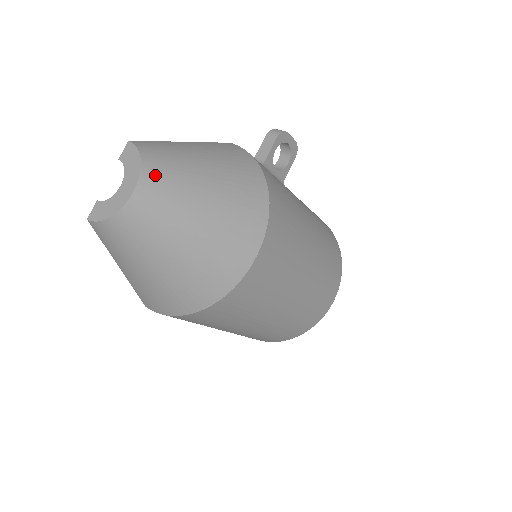
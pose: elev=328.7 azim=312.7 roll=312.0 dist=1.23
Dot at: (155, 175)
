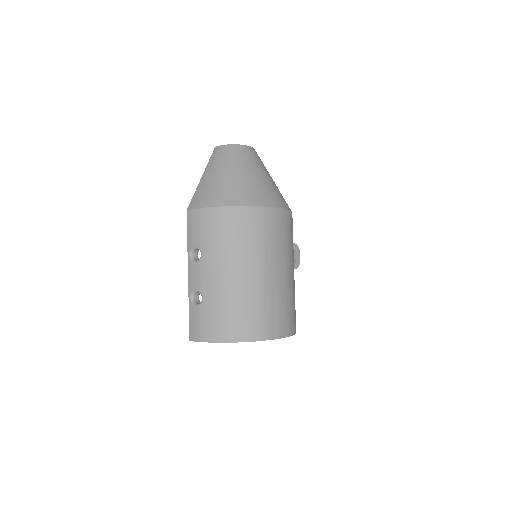
Dot at: (257, 154)
